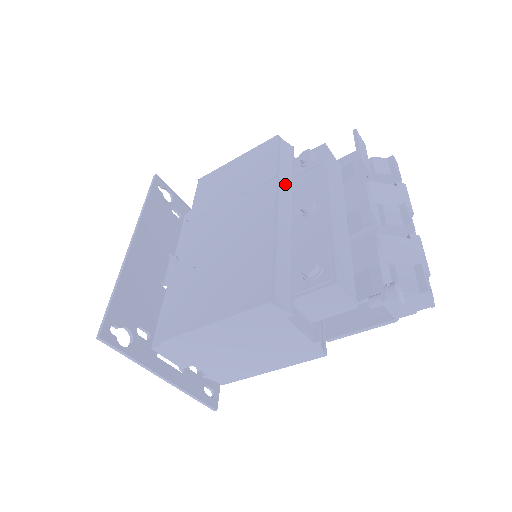
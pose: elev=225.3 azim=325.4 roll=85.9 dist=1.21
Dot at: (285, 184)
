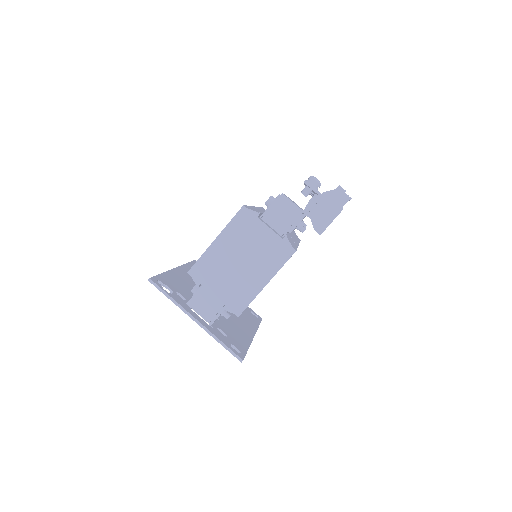
Dot at: occluded
